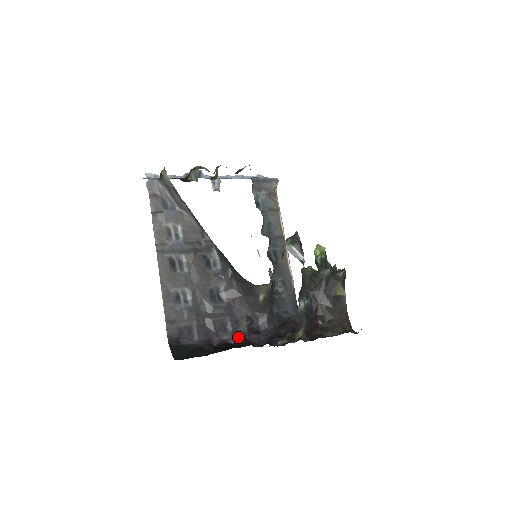
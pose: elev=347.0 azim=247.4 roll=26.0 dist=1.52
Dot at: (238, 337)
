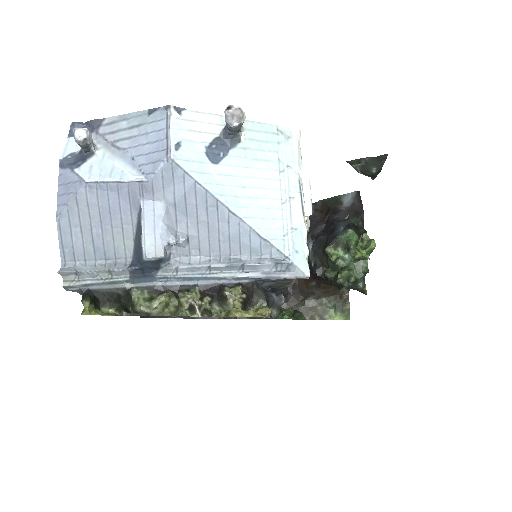
Dot at: occluded
